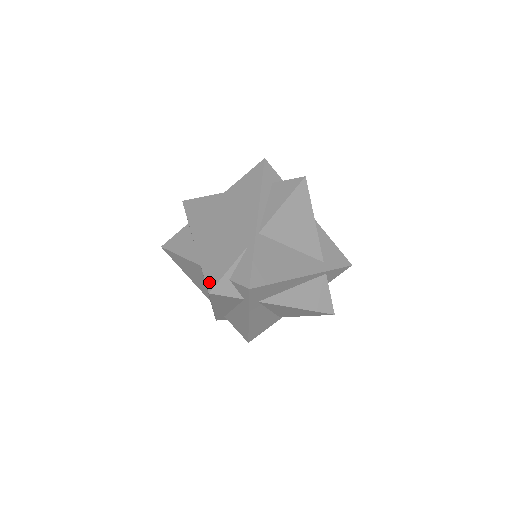
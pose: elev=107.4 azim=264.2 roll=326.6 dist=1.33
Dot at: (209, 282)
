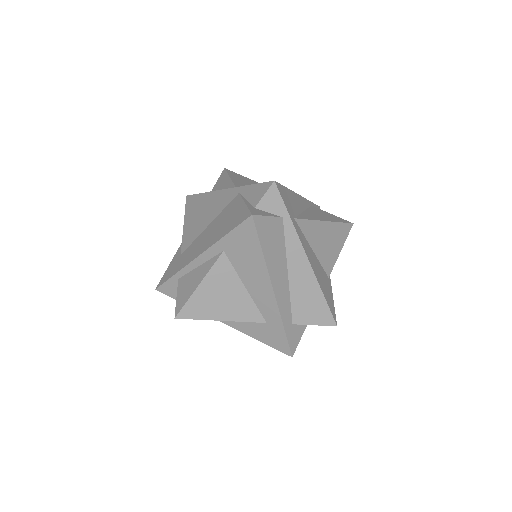
Dot at: (242, 219)
